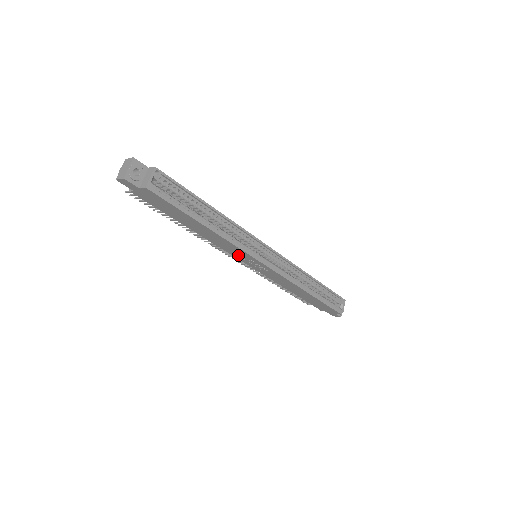
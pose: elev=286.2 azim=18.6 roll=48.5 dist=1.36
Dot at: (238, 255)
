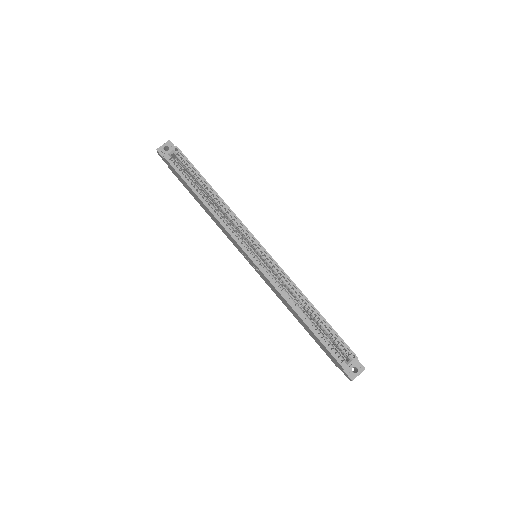
Dot at: (236, 246)
